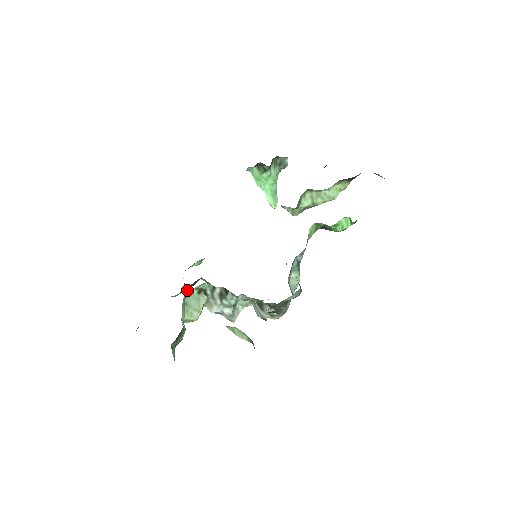
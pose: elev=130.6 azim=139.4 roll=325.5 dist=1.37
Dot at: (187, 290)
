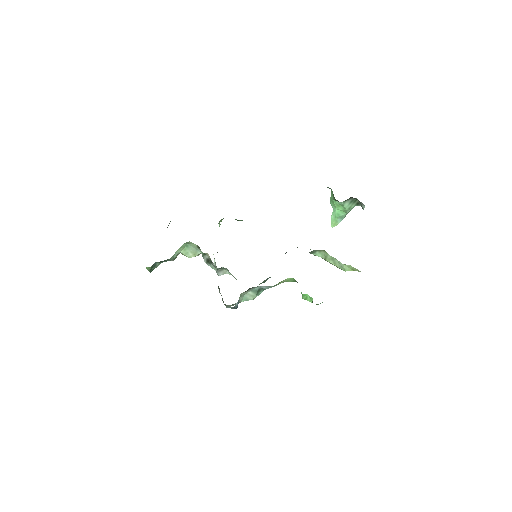
Dot at: occluded
